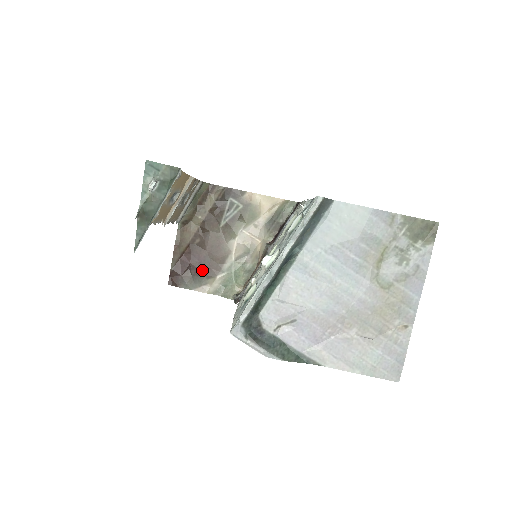
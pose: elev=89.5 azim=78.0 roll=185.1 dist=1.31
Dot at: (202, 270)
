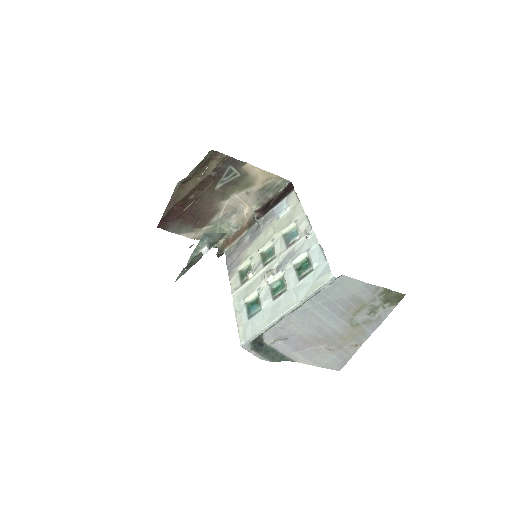
Dot at: (191, 221)
